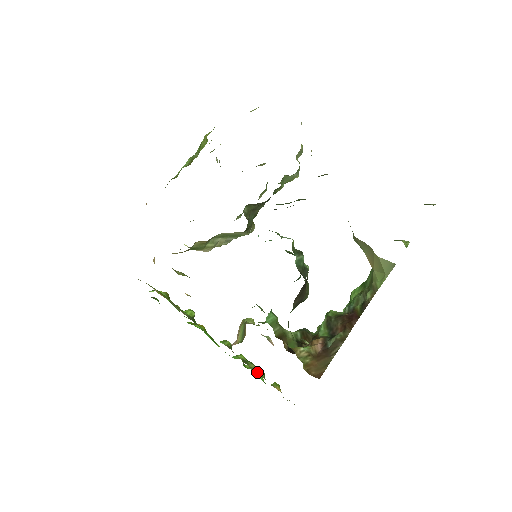
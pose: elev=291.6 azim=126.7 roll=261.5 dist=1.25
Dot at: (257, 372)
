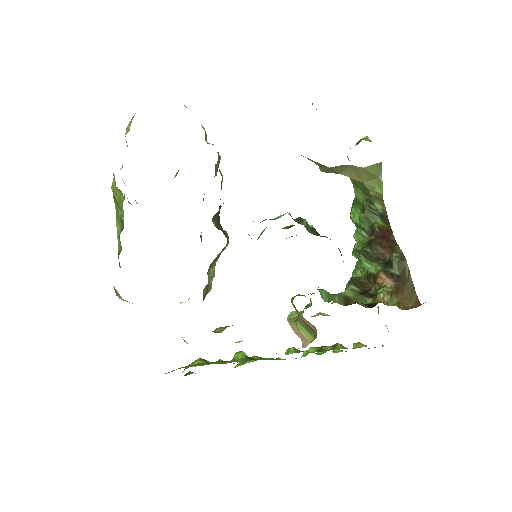
Dot at: occluded
